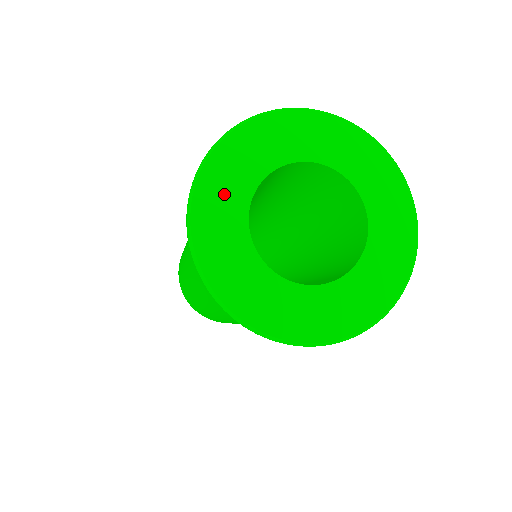
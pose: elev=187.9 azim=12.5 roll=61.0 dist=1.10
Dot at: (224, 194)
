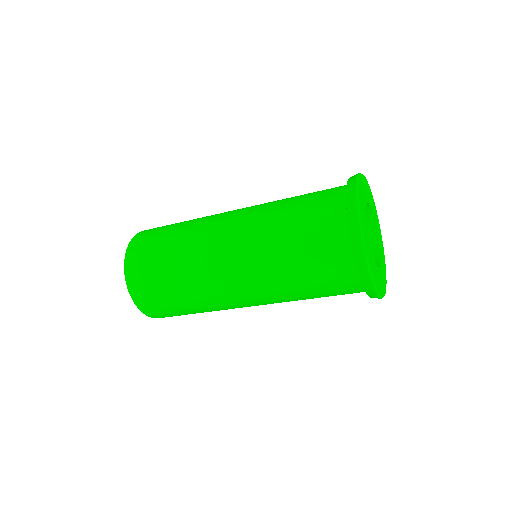
Dot at: (363, 203)
